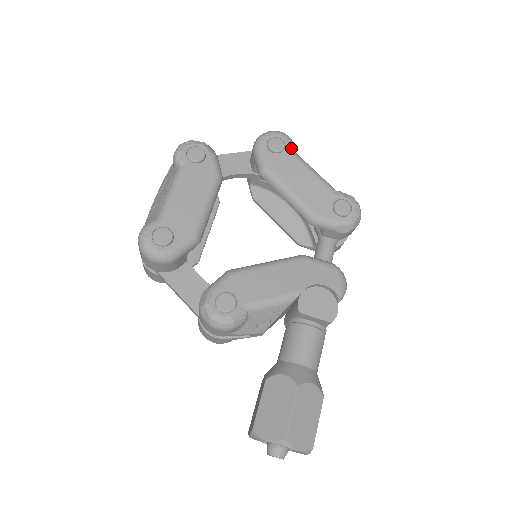
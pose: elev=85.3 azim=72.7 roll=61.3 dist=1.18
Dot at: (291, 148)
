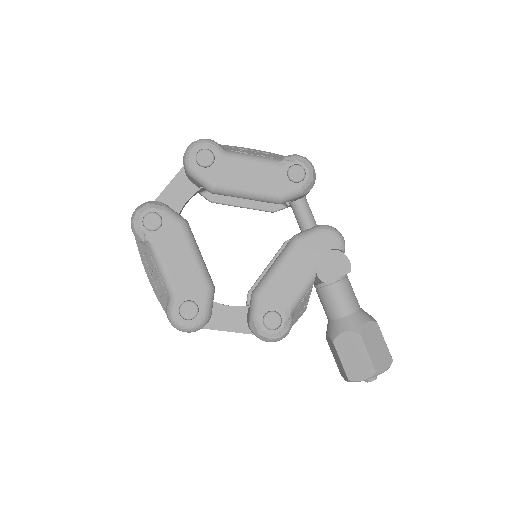
Dot at: (219, 151)
